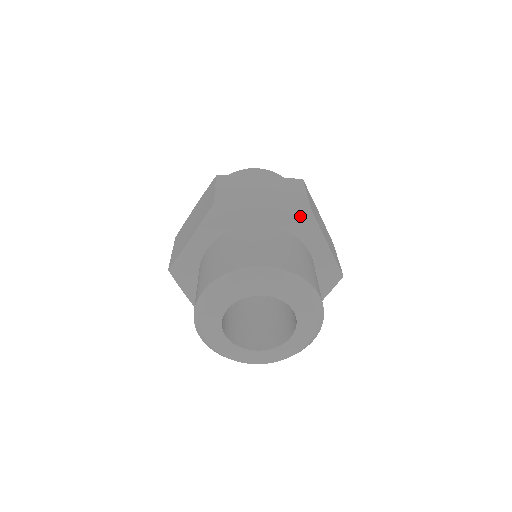
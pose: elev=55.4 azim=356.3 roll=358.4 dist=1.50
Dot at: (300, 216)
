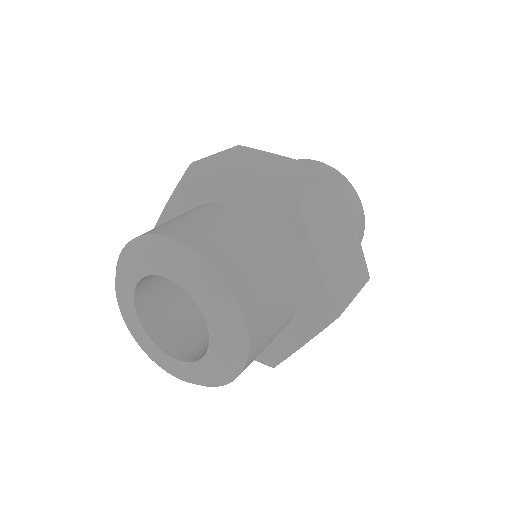
Dot at: (282, 205)
